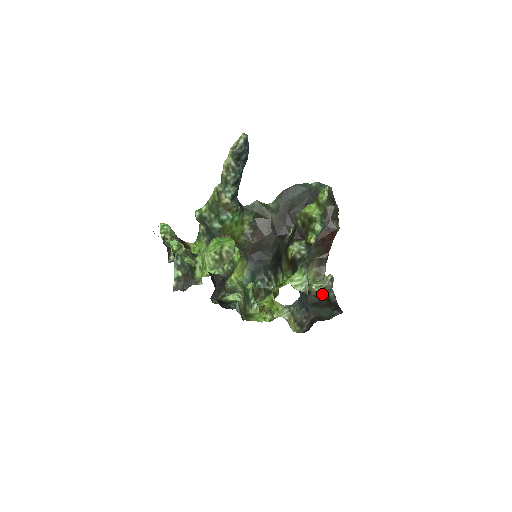
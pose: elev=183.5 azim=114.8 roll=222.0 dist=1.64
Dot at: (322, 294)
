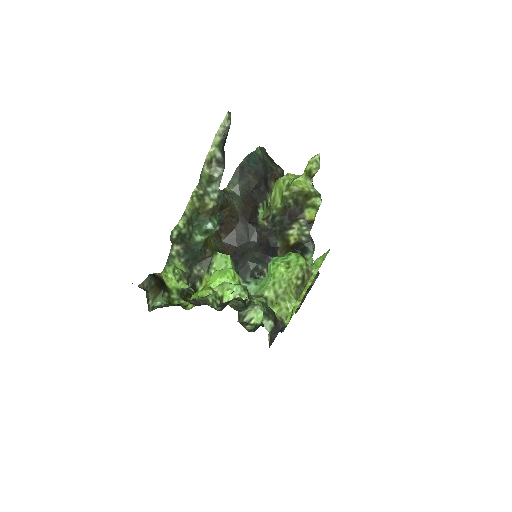
Dot at: occluded
